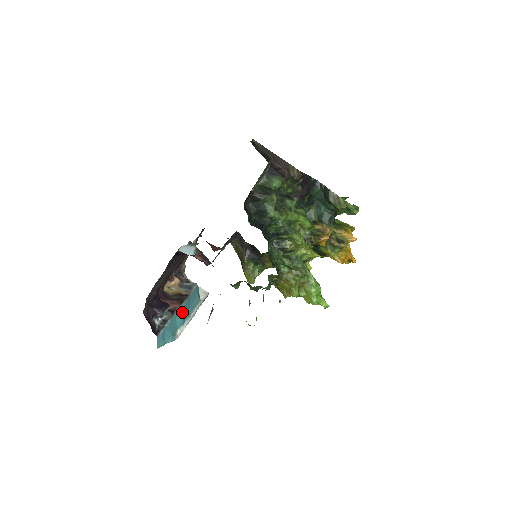
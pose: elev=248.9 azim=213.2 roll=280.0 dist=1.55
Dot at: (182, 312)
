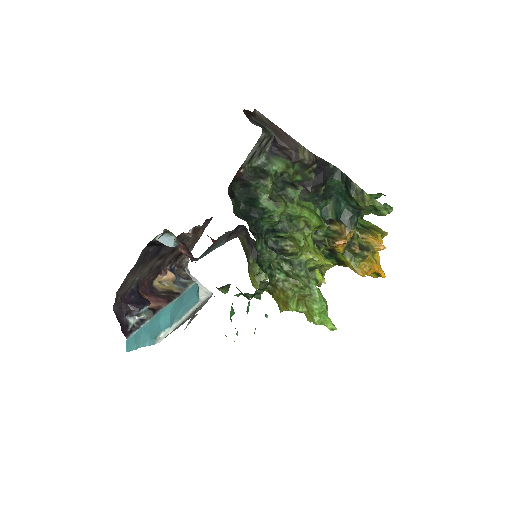
Dot at: (169, 312)
